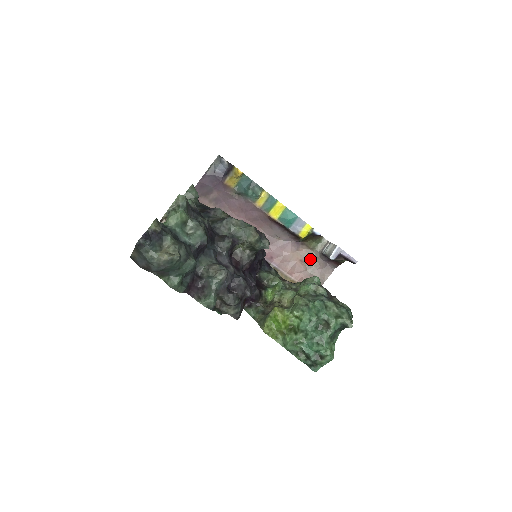
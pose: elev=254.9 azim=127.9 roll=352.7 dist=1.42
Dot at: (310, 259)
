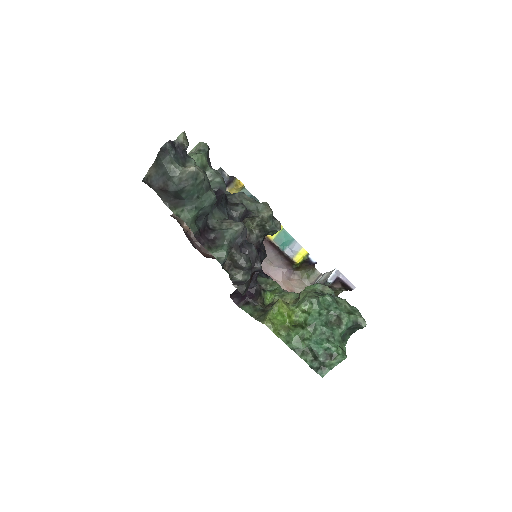
Dot at: occluded
